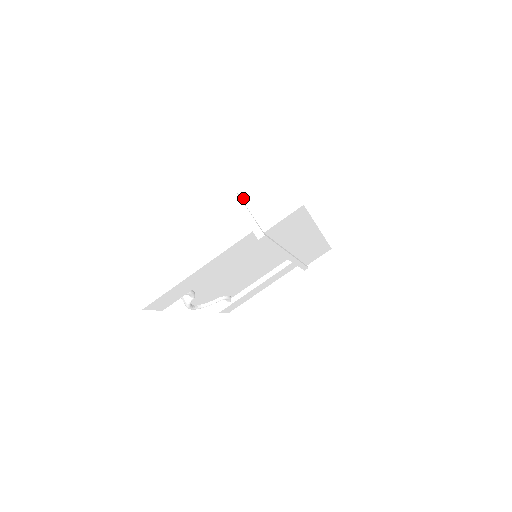
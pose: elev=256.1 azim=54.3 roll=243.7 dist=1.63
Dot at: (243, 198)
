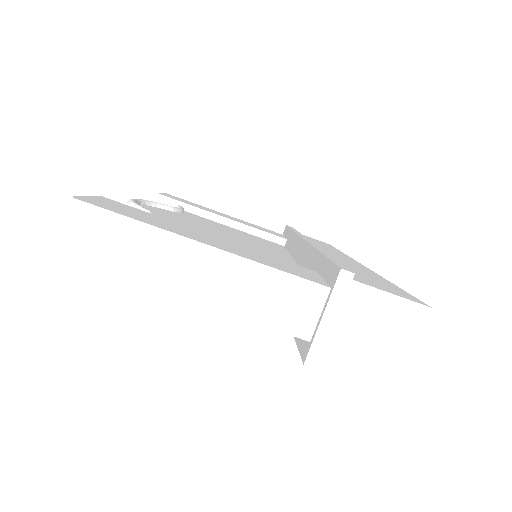
Dot at: (350, 289)
